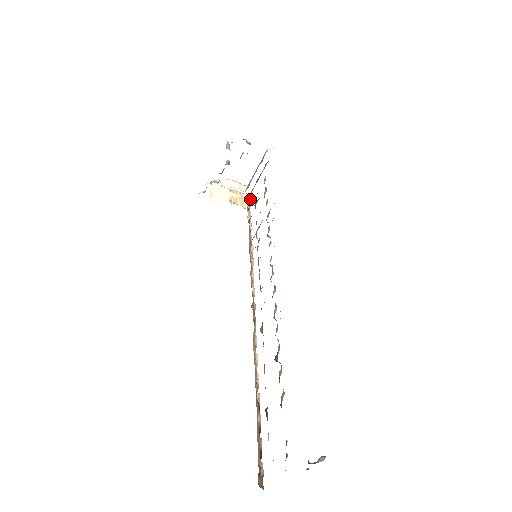
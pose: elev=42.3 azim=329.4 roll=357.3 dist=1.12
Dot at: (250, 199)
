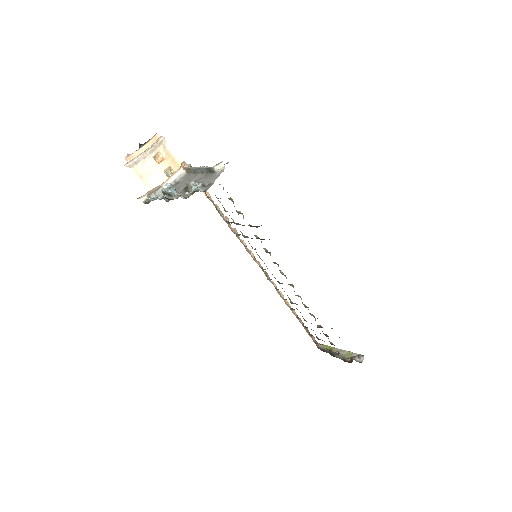
Dot at: occluded
